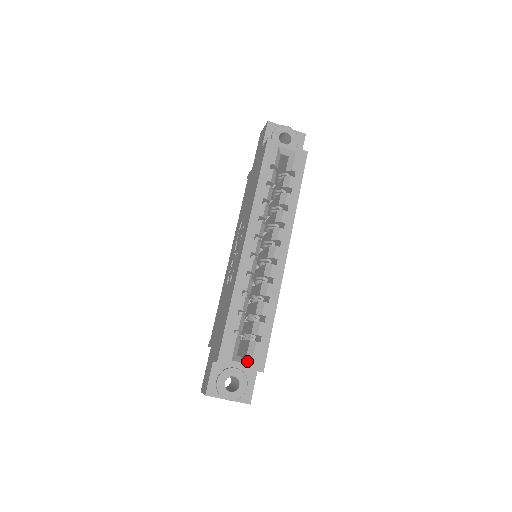
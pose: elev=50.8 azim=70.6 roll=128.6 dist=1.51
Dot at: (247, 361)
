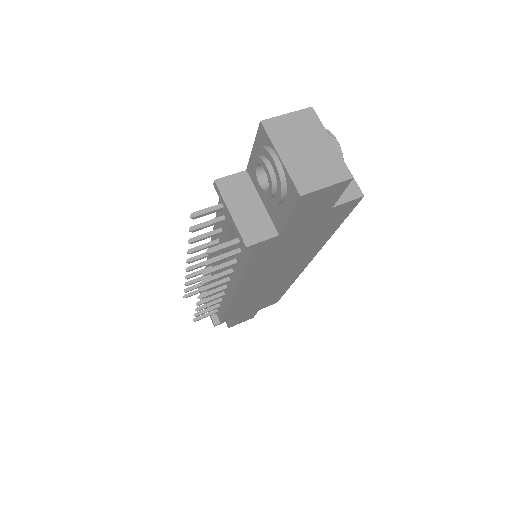
Dot at: occluded
